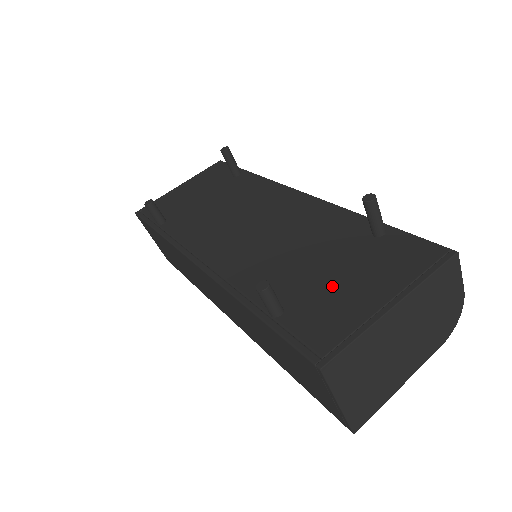
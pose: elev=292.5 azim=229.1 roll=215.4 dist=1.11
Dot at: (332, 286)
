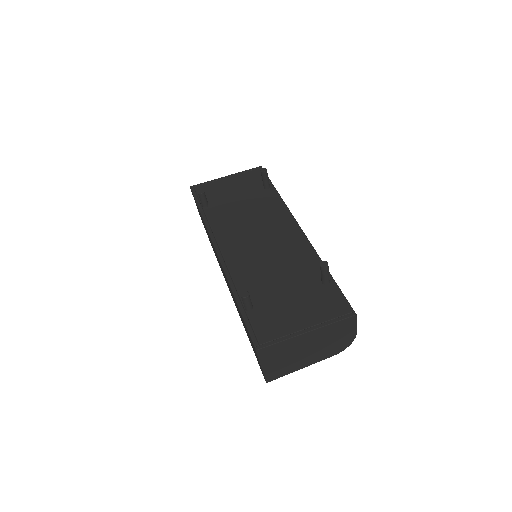
Dot at: (284, 305)
